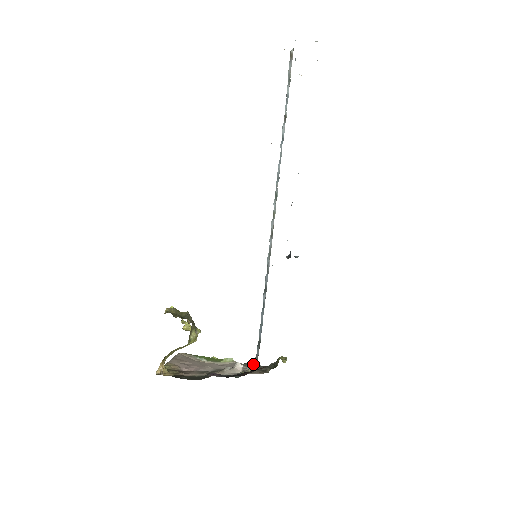
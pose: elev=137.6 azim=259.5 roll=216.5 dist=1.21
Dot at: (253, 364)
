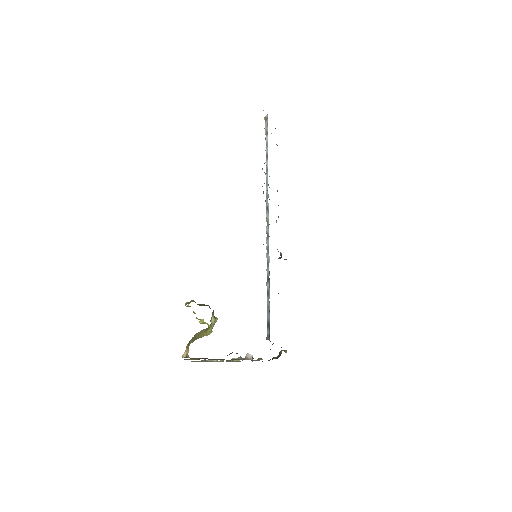
Dot at: (259, 360)
